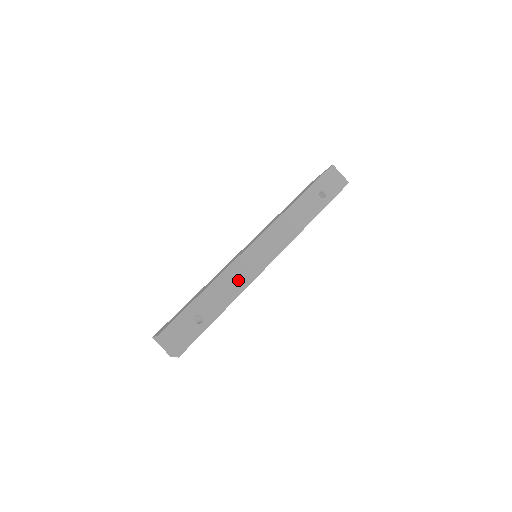
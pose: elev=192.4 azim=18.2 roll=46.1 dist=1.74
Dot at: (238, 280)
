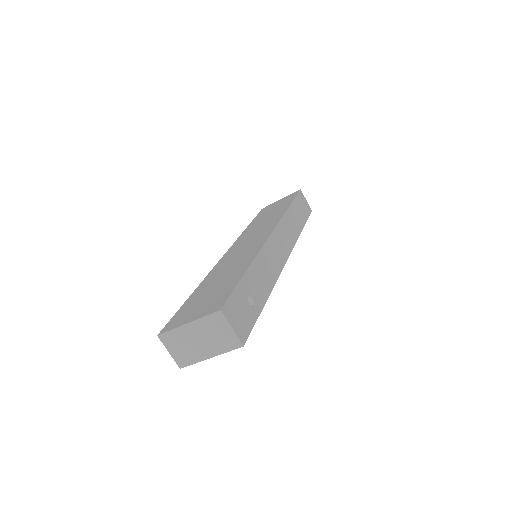
Dot at: (271, 267)
